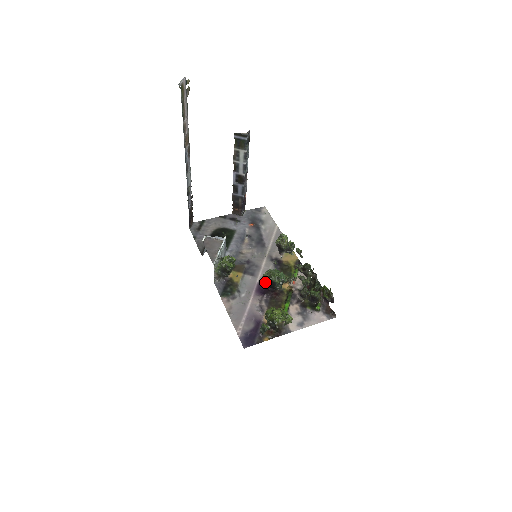
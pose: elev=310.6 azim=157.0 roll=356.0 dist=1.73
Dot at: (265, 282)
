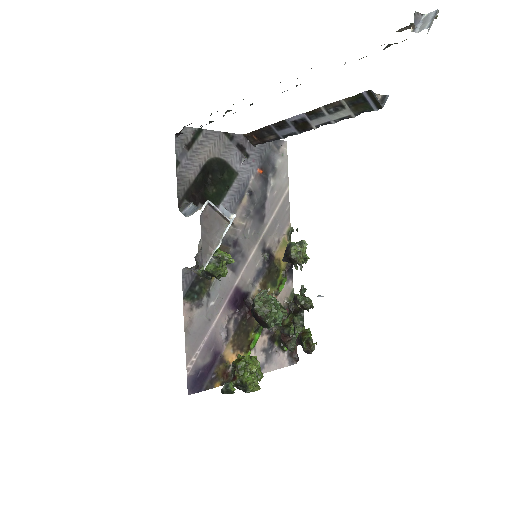
Dot at: (255, 314)
